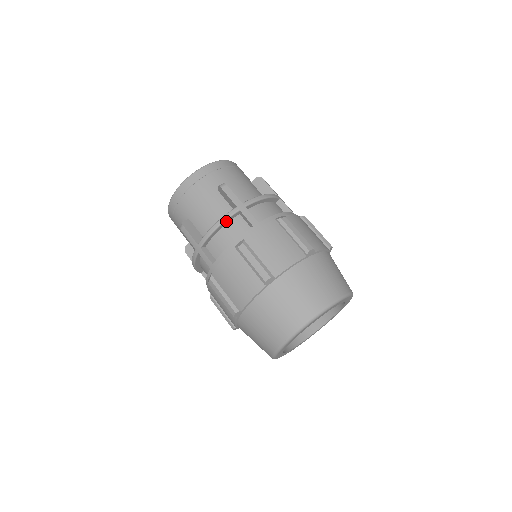
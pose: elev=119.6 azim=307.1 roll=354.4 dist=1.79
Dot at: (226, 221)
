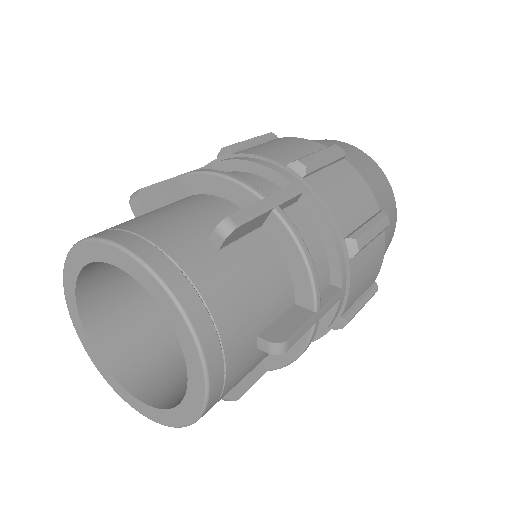
Dot at: occluded
